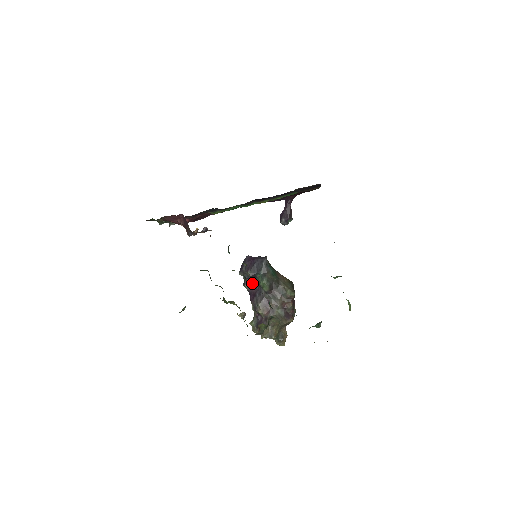
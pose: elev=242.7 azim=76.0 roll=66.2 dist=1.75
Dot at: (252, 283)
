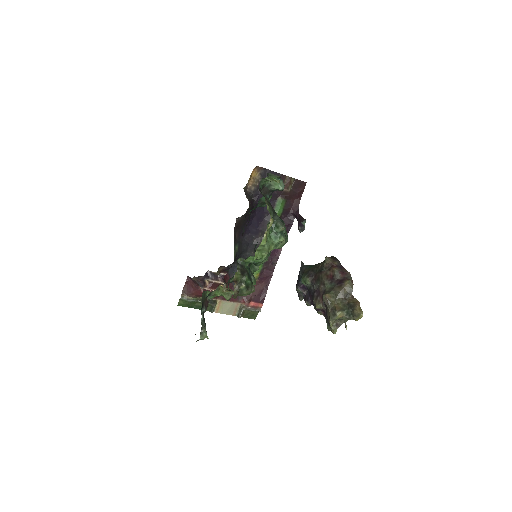
Dot at: (308, 295)
